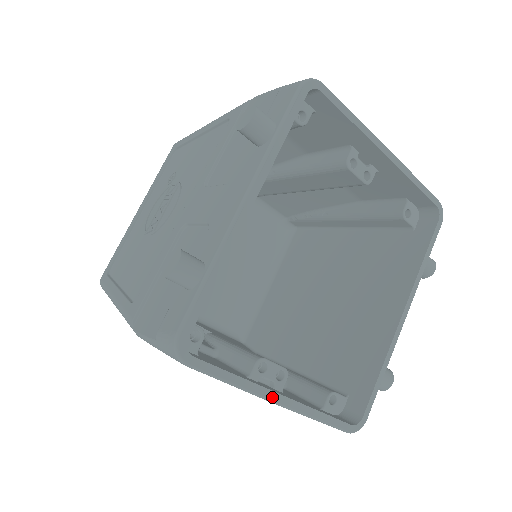
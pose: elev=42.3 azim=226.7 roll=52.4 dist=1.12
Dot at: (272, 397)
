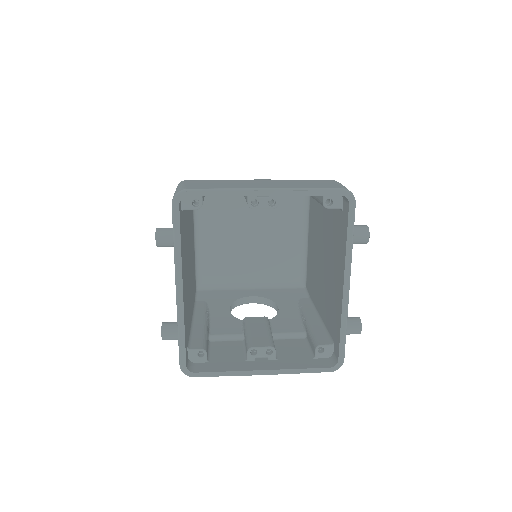
Dot at: (256, 373)
